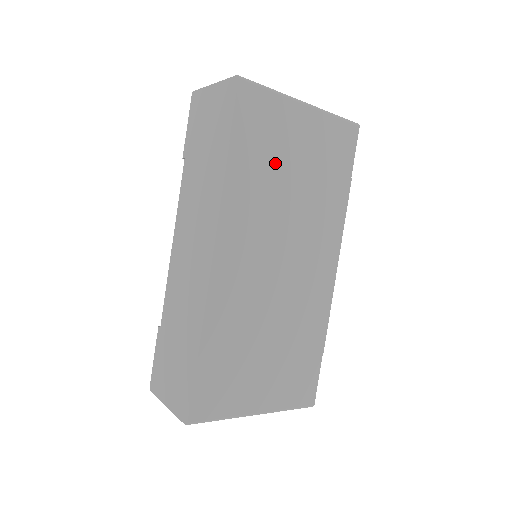
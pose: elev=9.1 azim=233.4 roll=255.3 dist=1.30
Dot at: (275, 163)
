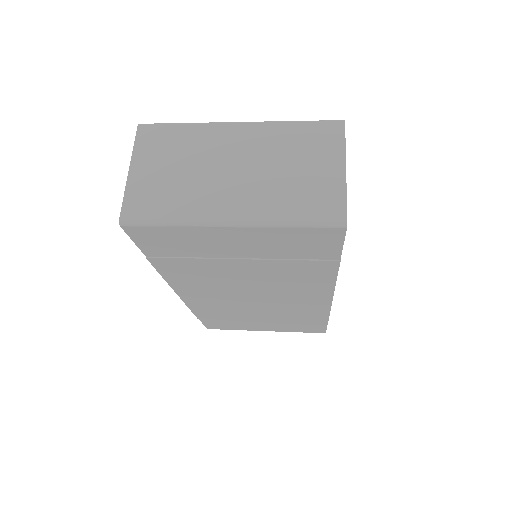
Dot at: (210, 261)
